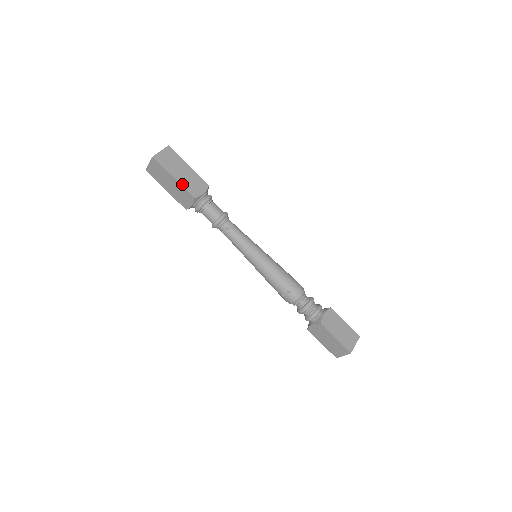
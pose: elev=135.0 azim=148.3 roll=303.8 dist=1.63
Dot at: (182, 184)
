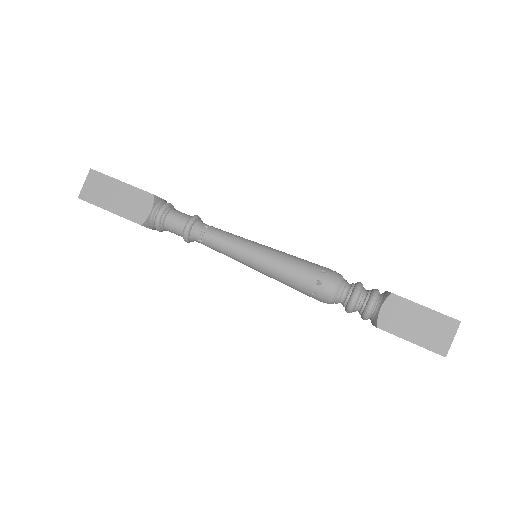
Dot at: (121, 214)
